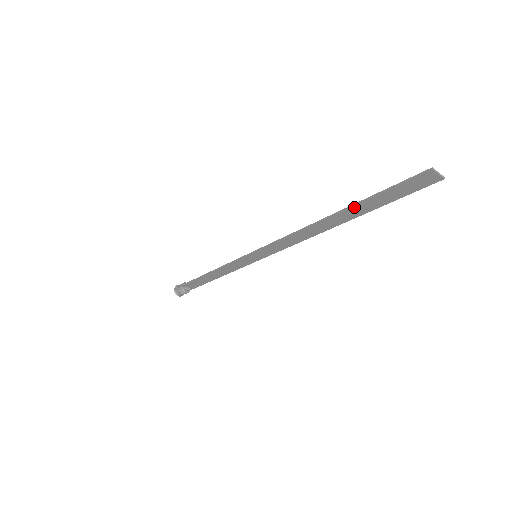
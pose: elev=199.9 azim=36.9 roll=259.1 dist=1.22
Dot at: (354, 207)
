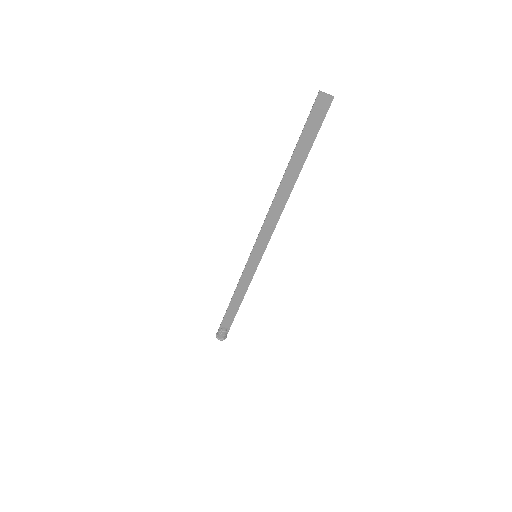
Dot at: (292, 158)
